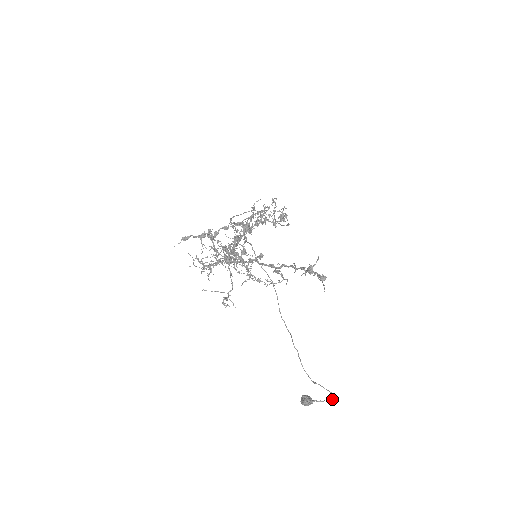
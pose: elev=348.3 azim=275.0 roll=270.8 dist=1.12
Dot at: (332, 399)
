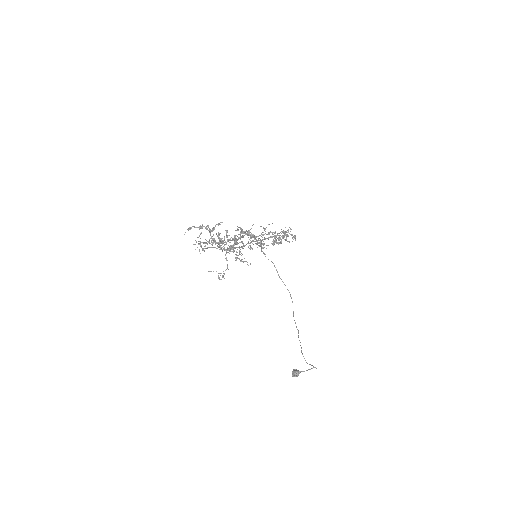
Dot at: (311, 368)
